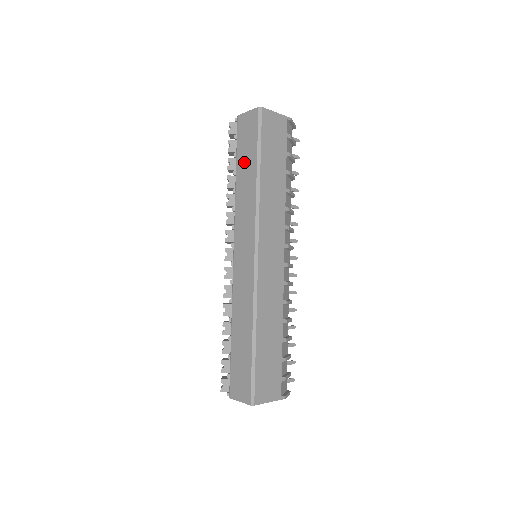
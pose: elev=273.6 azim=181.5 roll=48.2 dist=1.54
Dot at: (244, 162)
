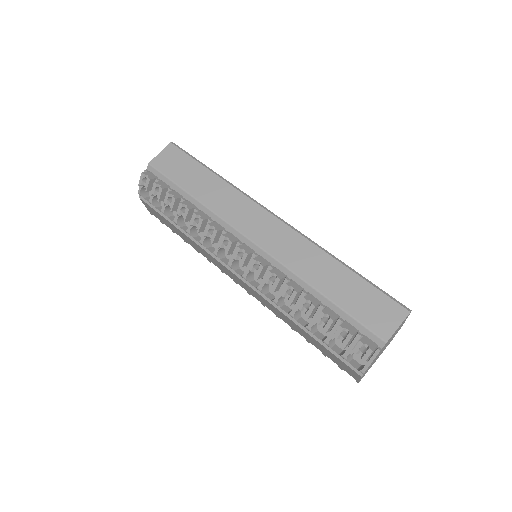
Dot at: (192, 180)
